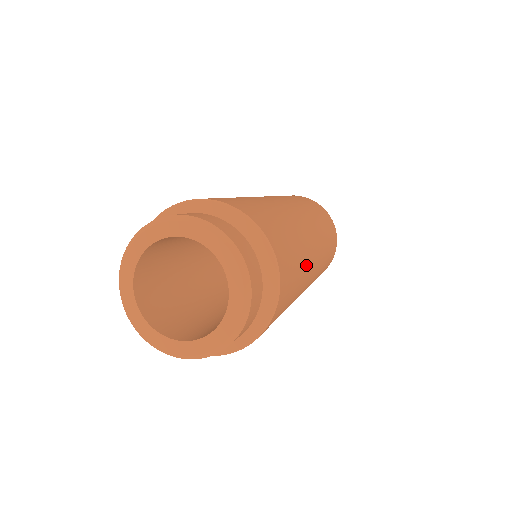
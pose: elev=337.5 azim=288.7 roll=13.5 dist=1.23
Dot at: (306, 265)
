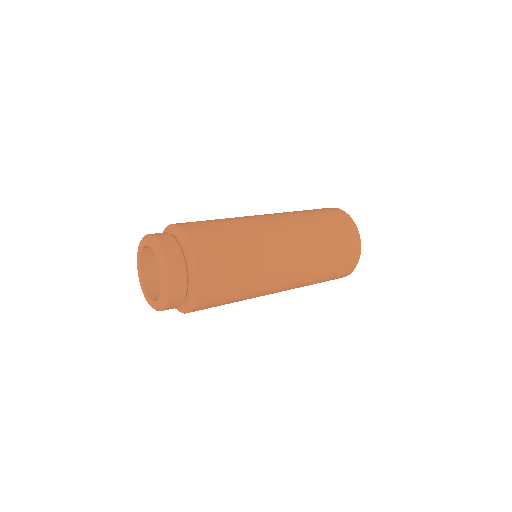
Dot at: (259, 273)
